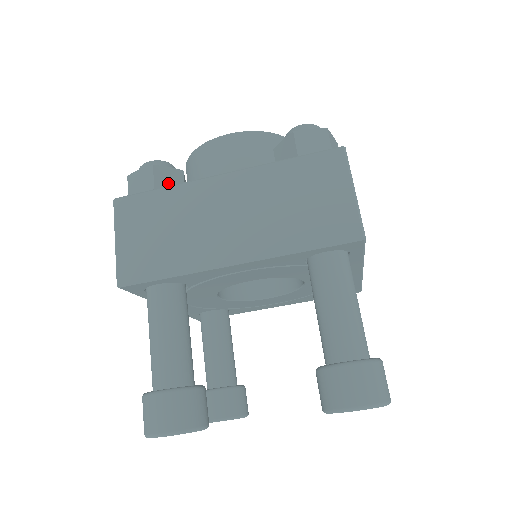
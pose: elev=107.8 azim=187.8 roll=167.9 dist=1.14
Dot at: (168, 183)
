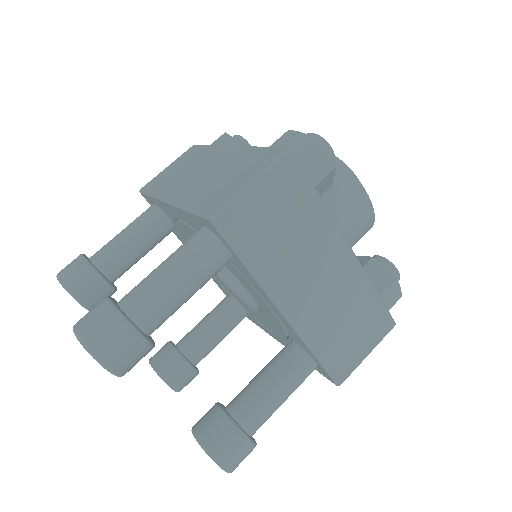
Dot at: occluded
